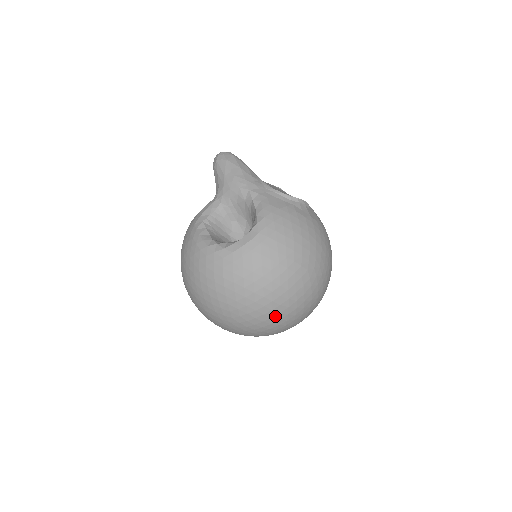
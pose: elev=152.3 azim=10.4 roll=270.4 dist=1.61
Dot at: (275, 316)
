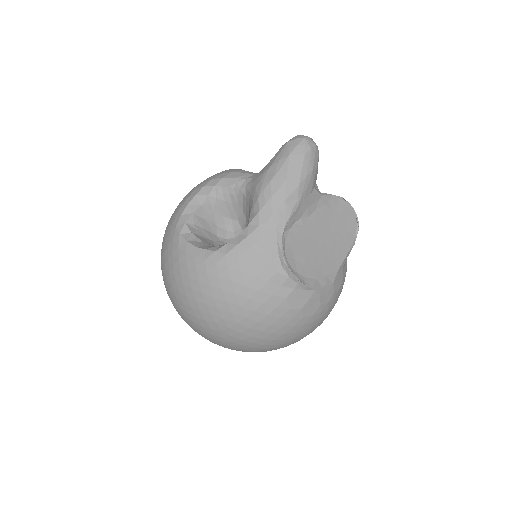
Dot at: occluded
